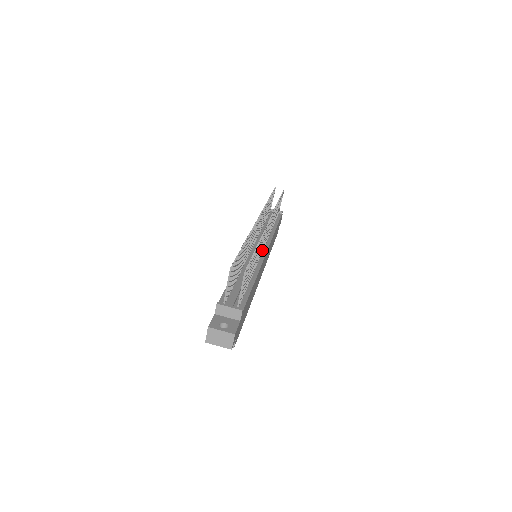
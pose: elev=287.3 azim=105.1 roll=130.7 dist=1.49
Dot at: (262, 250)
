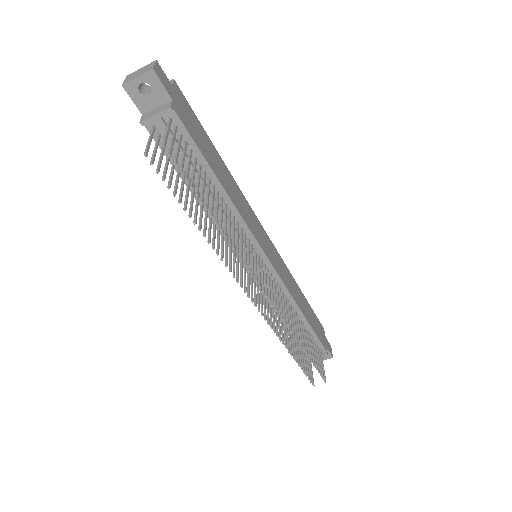
Dot at: (268, 272)
